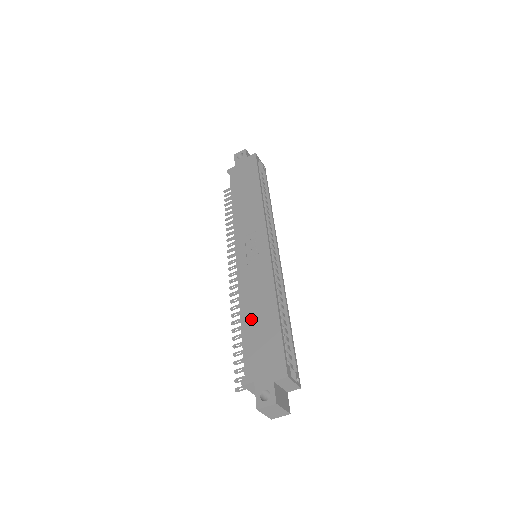
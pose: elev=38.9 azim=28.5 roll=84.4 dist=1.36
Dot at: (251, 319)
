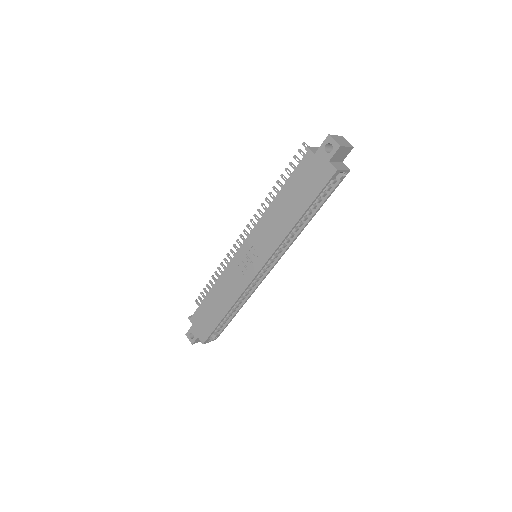
Dot at: (213, 299)
